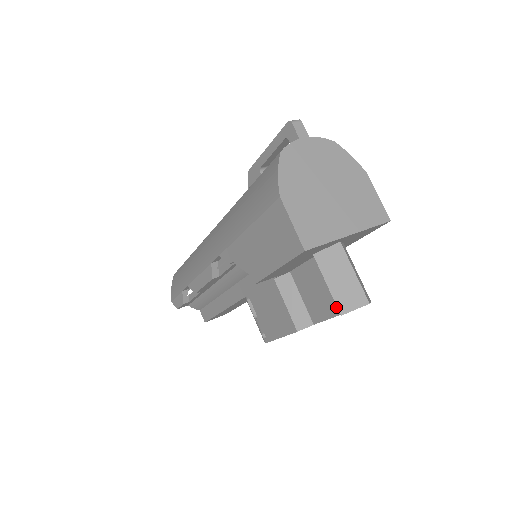
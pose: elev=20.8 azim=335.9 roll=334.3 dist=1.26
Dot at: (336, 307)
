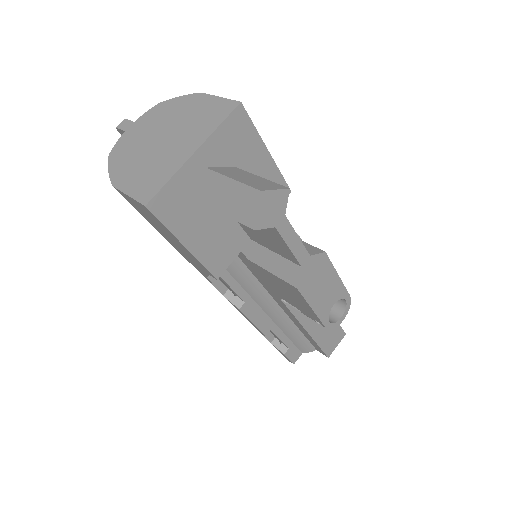
Dot at: (270, 228)
